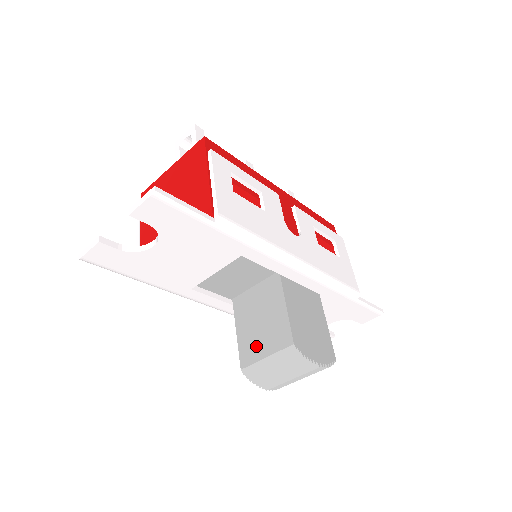
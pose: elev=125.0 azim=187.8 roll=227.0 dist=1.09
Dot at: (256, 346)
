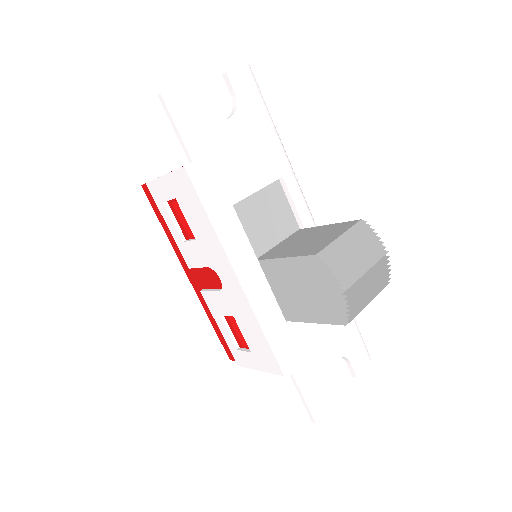
Dot at: (319, 243)
